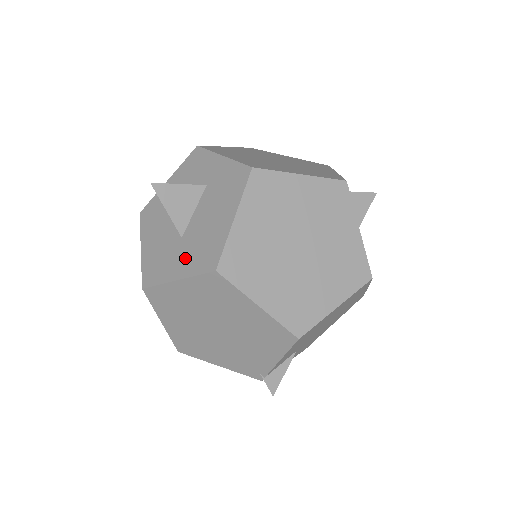
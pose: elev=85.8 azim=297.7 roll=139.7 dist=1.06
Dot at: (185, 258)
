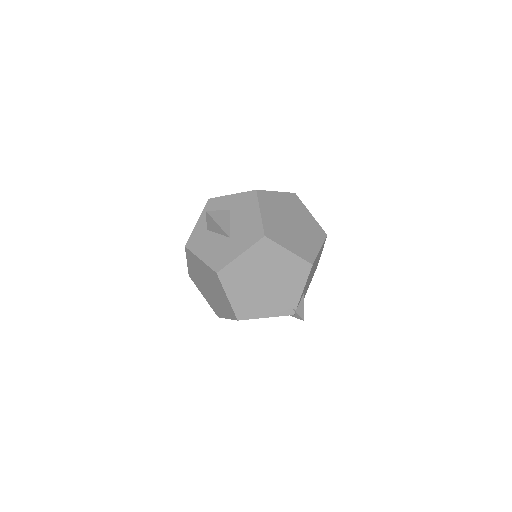
Dot at: (239, 243)
